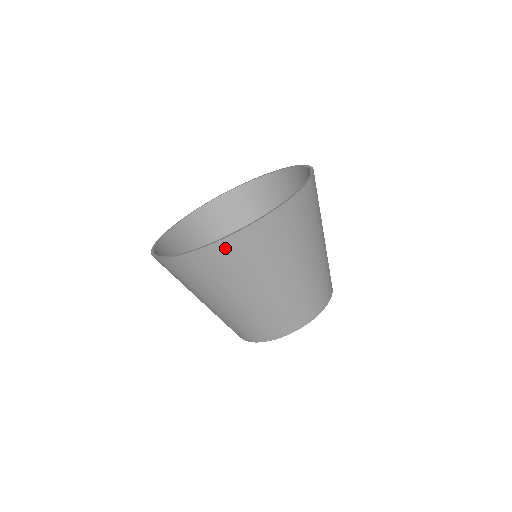
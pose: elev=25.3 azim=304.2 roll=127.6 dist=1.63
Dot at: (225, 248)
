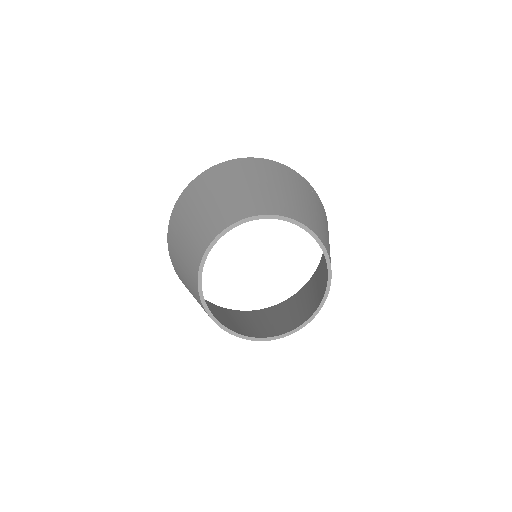
Dot at: (233, 163)
